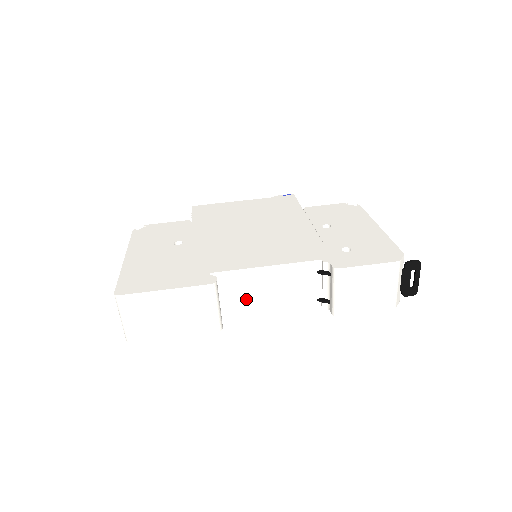
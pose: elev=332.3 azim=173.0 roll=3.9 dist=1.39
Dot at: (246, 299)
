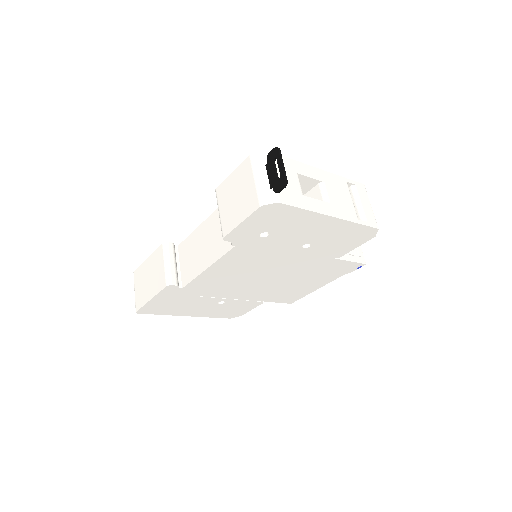
Dot at: (194, 261)
